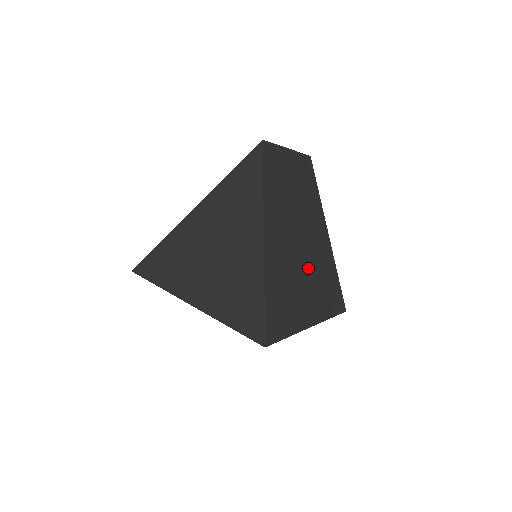
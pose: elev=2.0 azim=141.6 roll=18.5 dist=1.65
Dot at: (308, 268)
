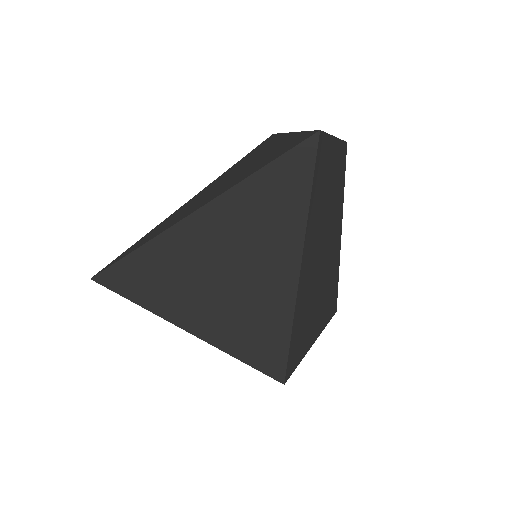
Dot at: (323, 280)
